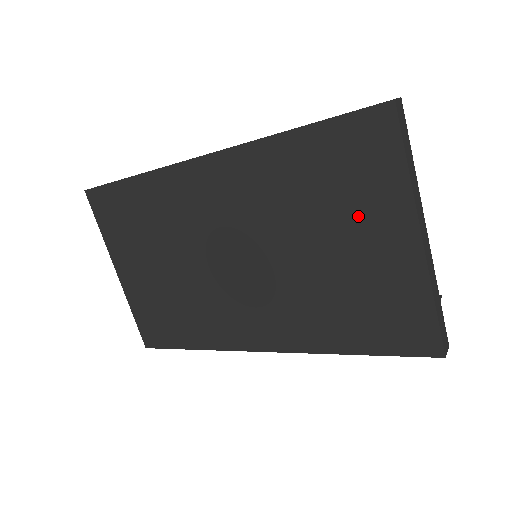
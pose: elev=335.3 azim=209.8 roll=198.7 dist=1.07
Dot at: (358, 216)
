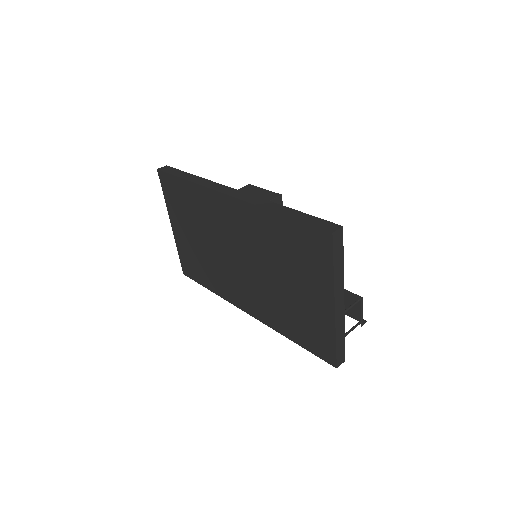
Dot at: (305, 278)
